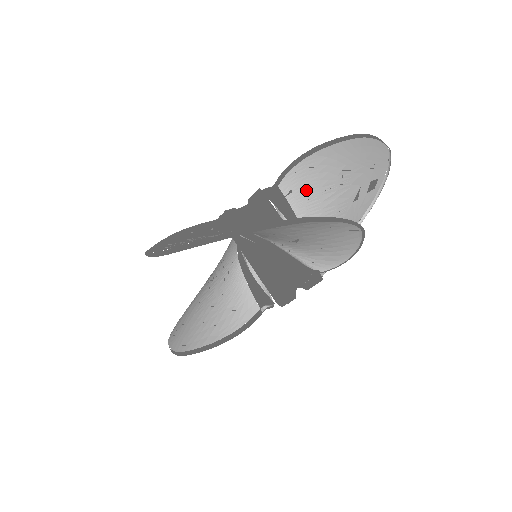
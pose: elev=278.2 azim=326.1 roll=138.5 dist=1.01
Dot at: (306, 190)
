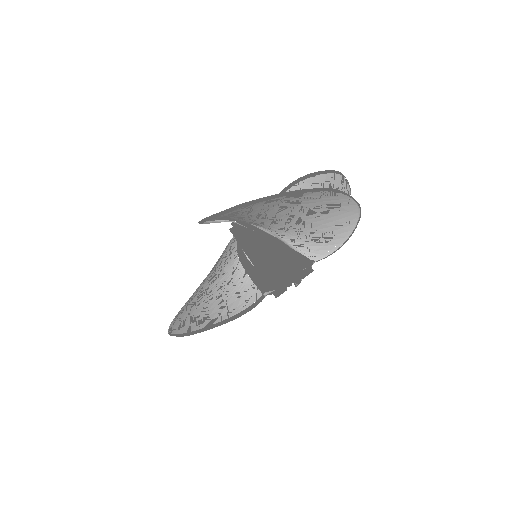
Dot at: occluded
